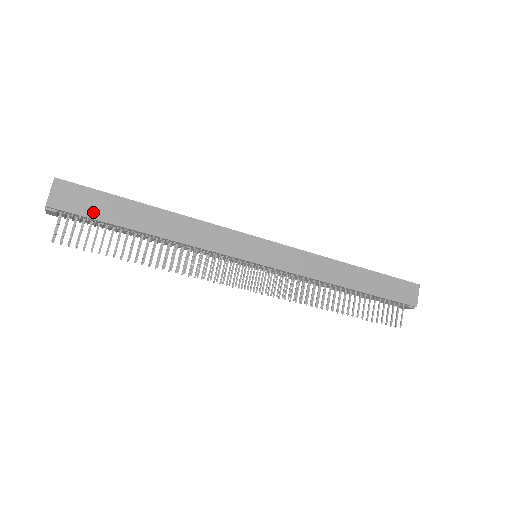
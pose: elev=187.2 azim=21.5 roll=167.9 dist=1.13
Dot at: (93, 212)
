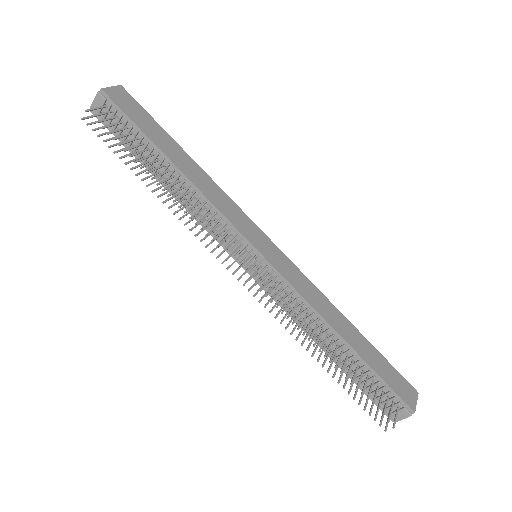
Dot at: (136, 119)
